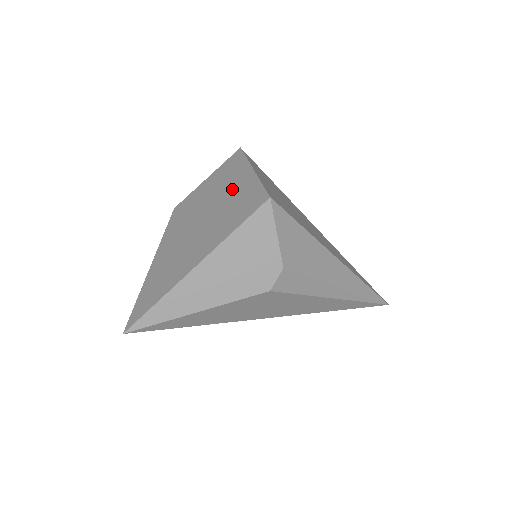
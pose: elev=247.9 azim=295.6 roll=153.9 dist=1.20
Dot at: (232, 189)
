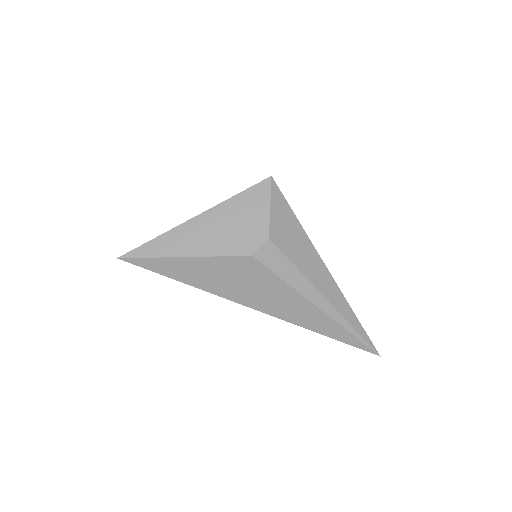
Dot at: occluded
